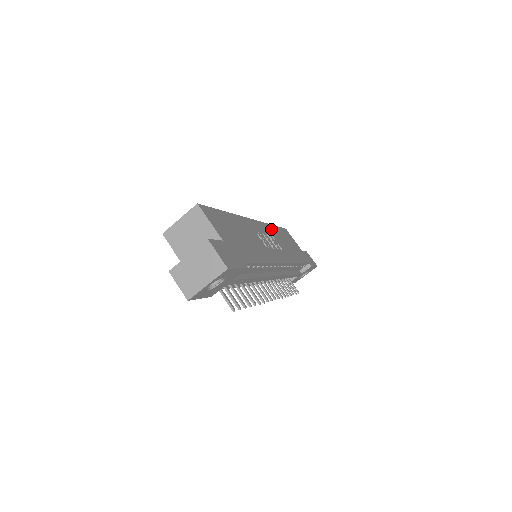
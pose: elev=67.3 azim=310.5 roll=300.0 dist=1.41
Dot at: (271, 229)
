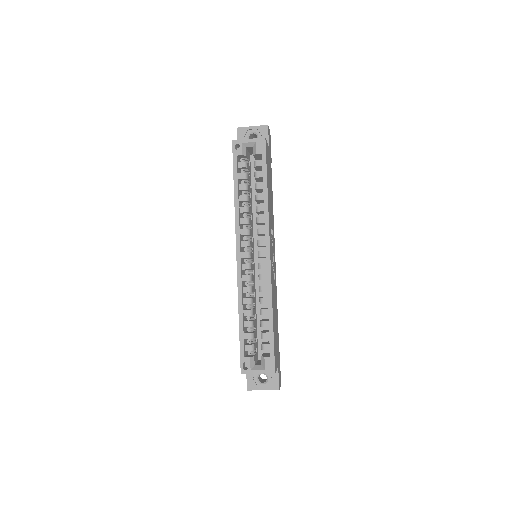
Dot at: (269, 213)
